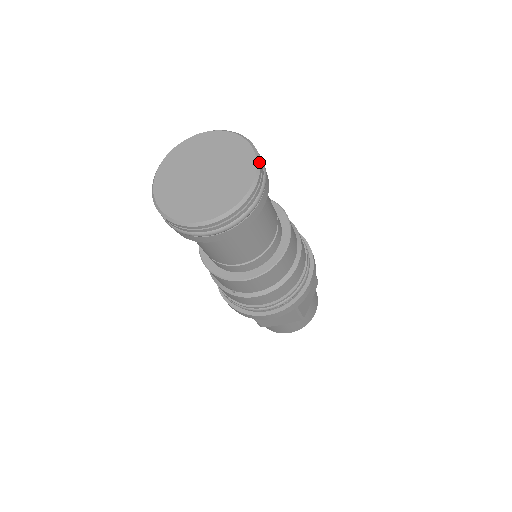
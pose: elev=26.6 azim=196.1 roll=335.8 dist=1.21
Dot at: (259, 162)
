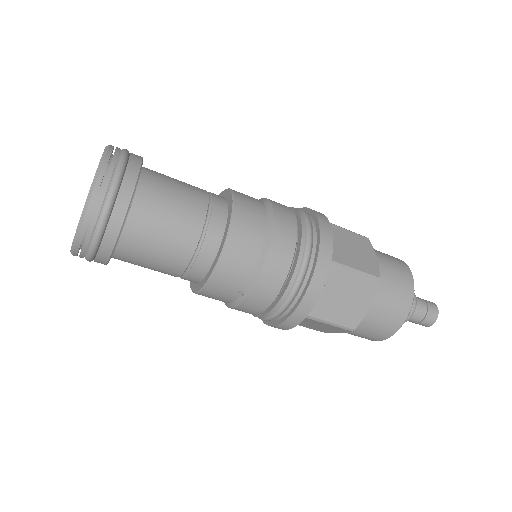
Dot at: (108, 146)
